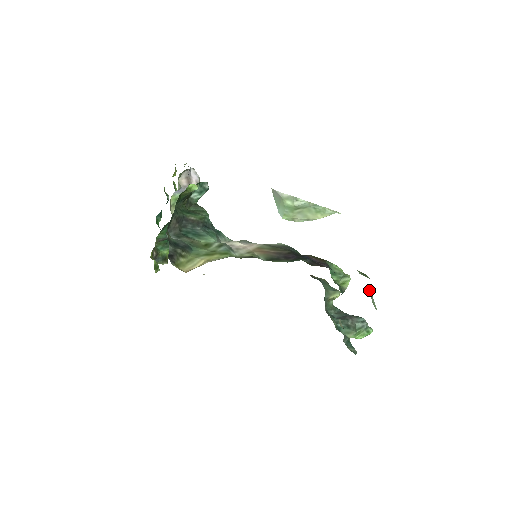
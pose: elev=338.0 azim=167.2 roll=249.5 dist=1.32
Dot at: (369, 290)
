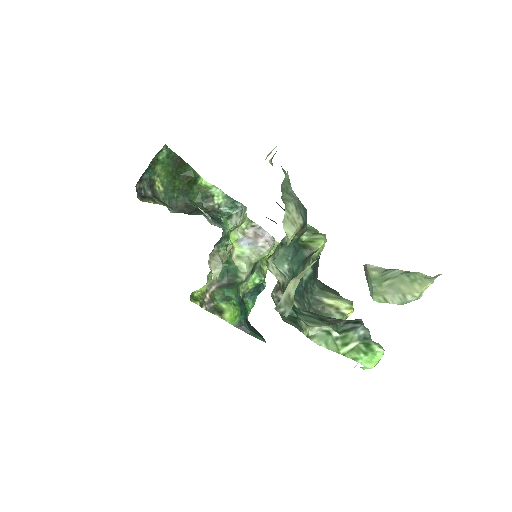
Dot at: (291, 192)
